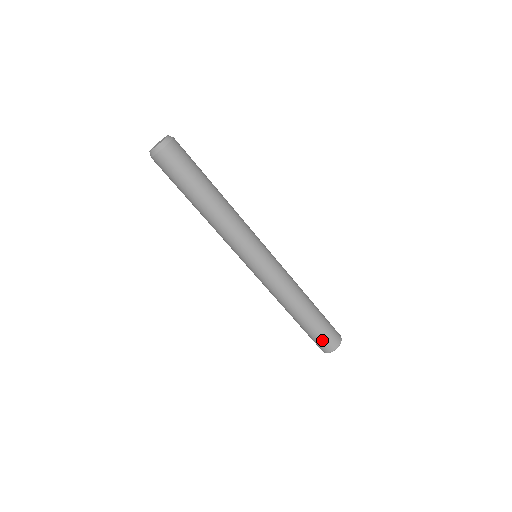
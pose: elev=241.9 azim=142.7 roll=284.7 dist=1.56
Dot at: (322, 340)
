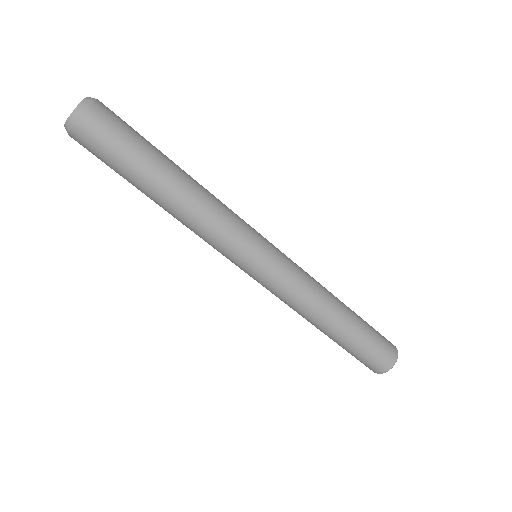
Dot at: (370, 358)
